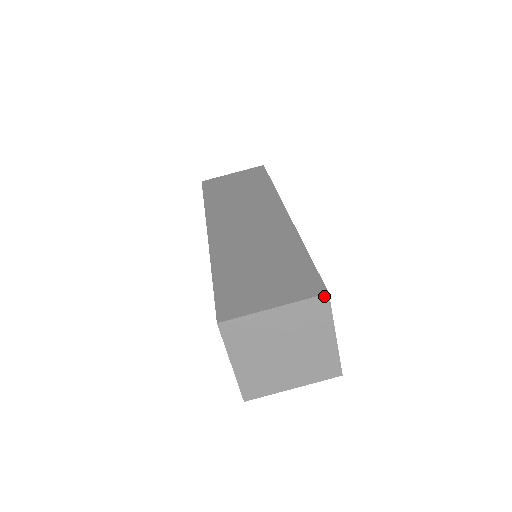
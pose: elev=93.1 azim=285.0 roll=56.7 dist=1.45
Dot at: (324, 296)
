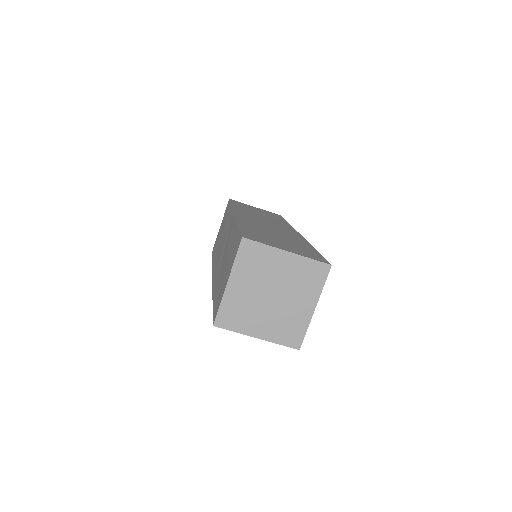
Dot at: (327, 265)
